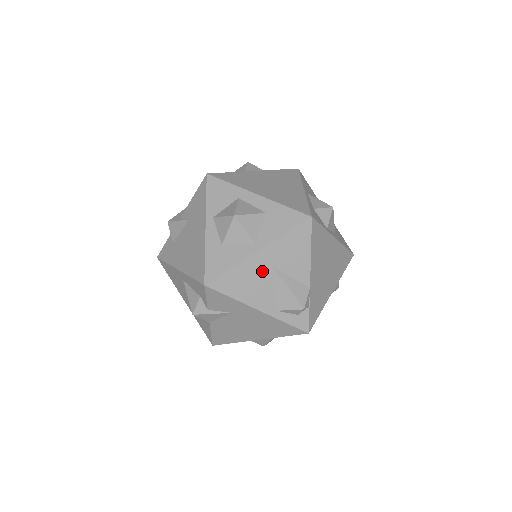
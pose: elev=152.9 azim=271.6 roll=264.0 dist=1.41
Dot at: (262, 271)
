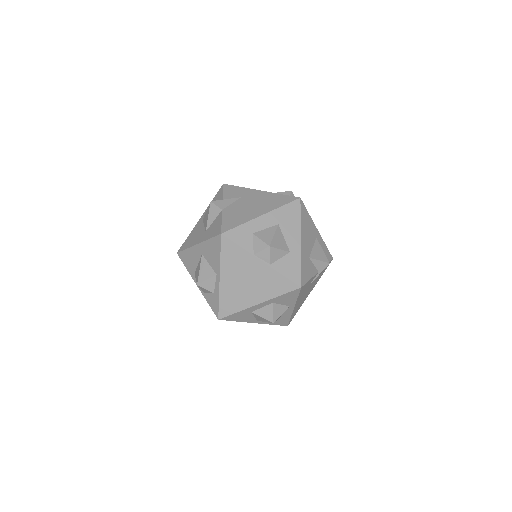
Dot at: occluded
